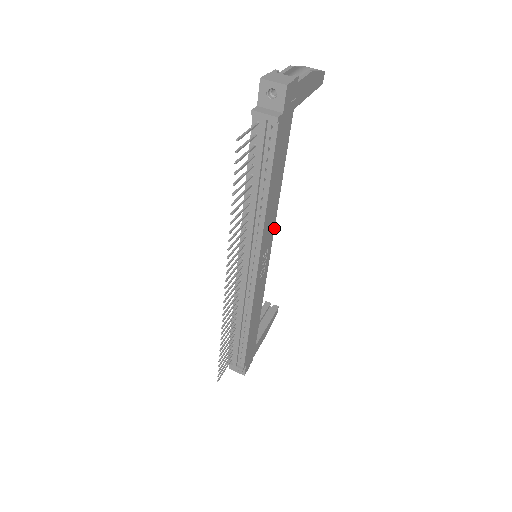
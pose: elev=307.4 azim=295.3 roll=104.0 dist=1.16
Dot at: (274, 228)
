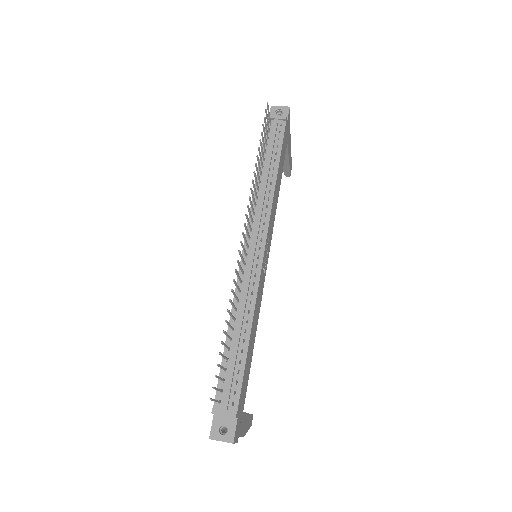
Dot at: (272, 232)
